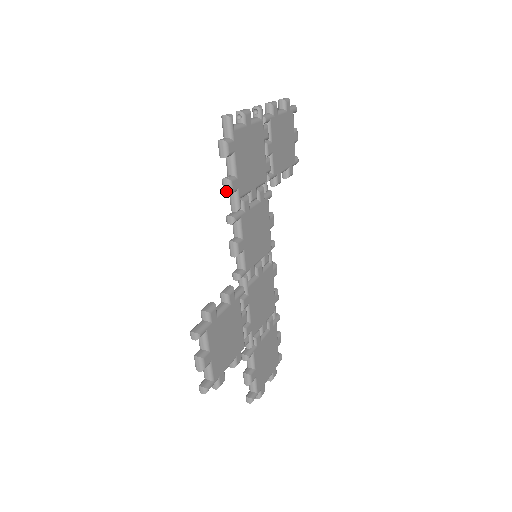
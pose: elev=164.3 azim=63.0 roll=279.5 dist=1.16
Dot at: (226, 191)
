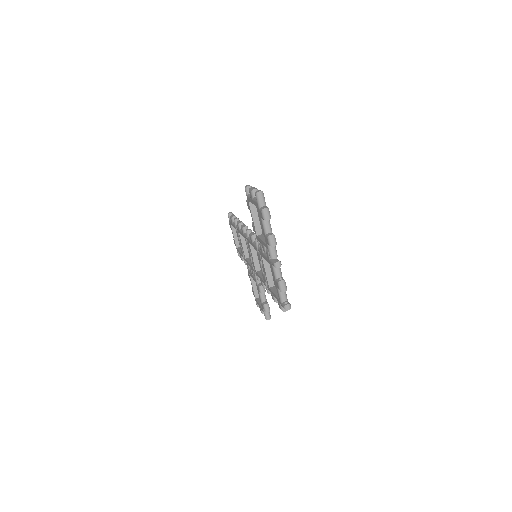
Dot at: occluded
